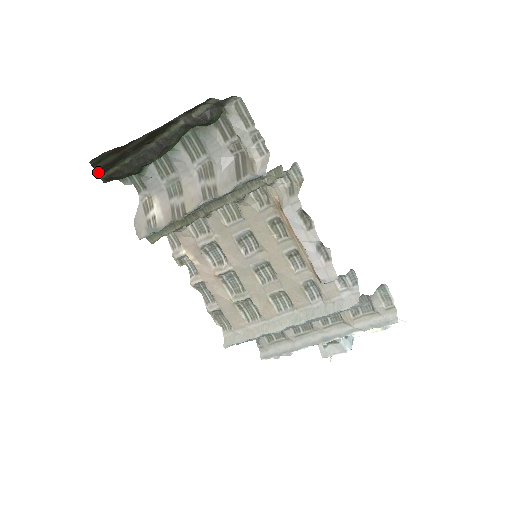
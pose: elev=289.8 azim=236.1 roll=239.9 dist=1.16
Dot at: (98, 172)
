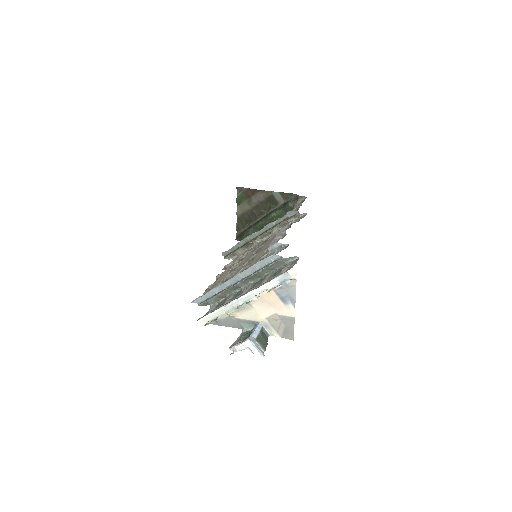
Dot at: (237, 222)
